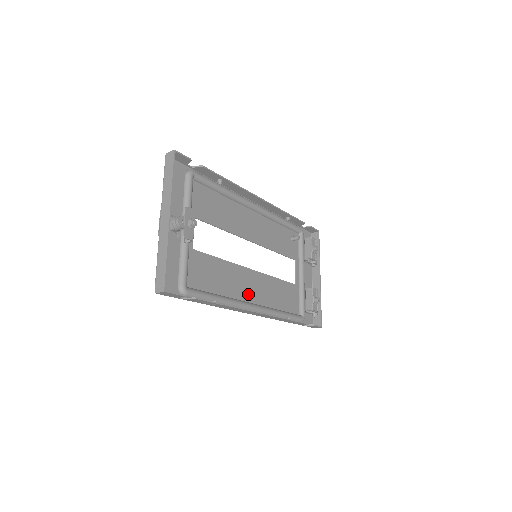
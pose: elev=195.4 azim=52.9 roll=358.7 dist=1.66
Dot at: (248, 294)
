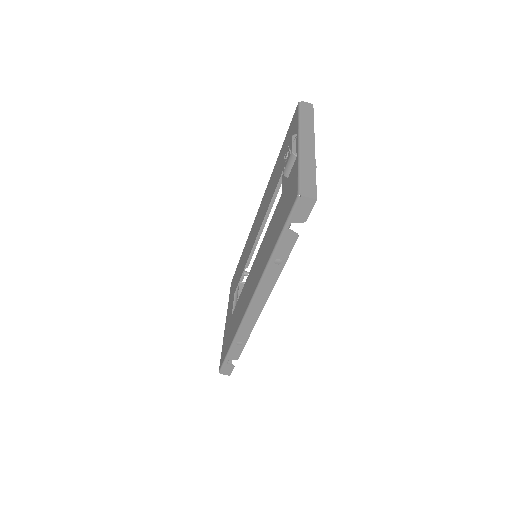
Dot at: occluded
